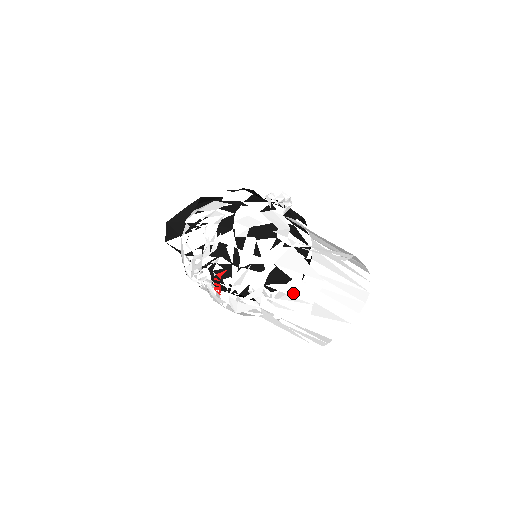
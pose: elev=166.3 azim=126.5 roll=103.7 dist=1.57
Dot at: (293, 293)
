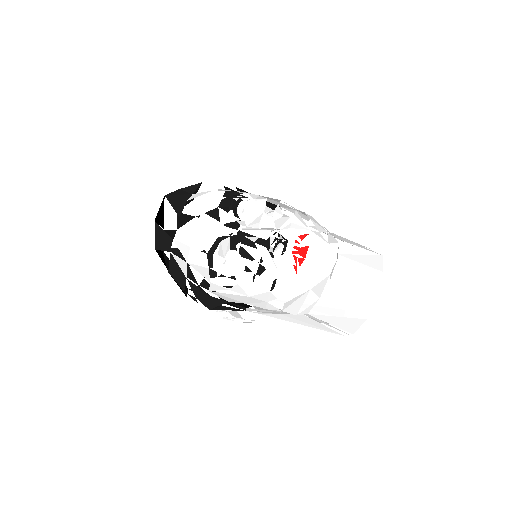
Dot at: (364, 262)
